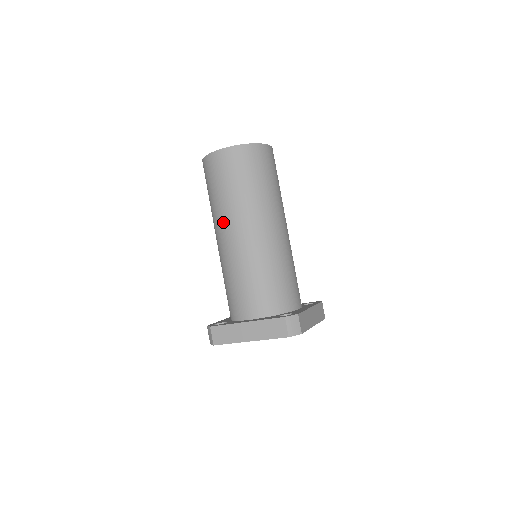
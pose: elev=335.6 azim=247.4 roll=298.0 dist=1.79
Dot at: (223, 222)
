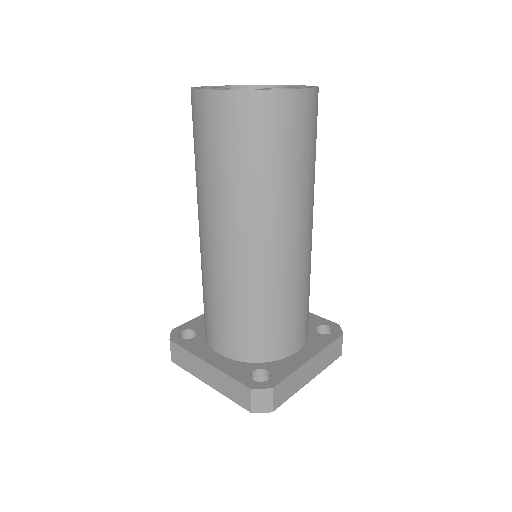
Dot at: (202, 211)
